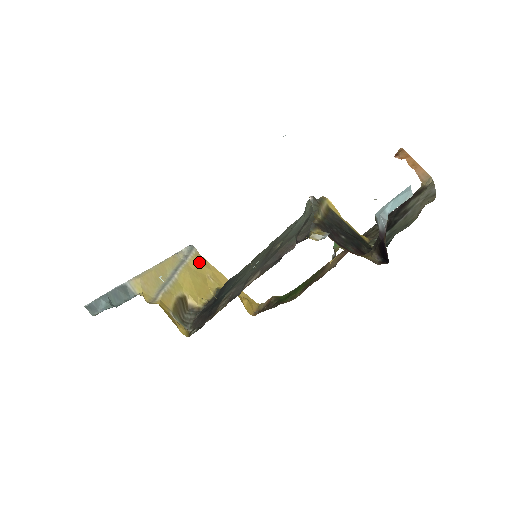
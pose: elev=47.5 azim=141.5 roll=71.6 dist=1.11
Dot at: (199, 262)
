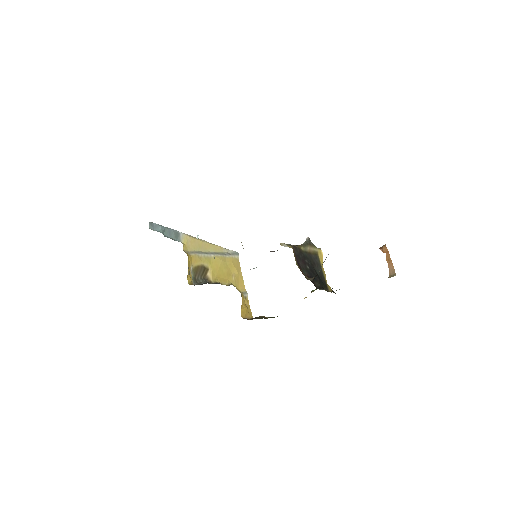
Dot at: (234, 263)
